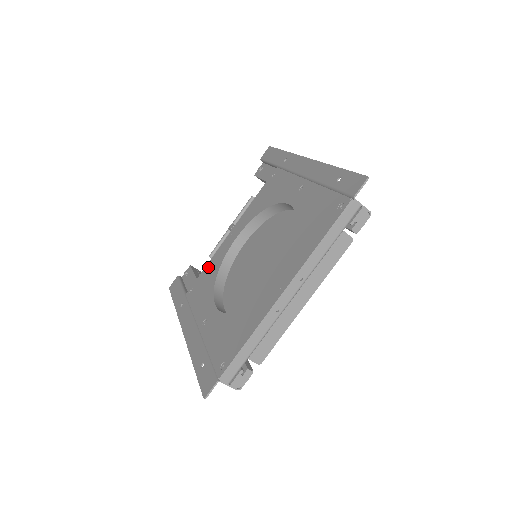
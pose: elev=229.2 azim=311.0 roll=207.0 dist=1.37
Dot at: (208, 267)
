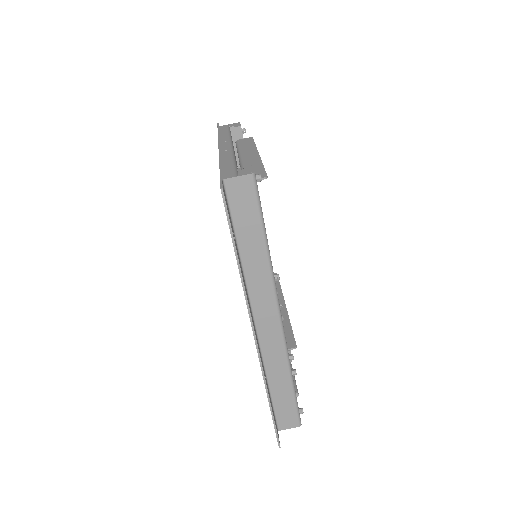
Dot at: occluded
